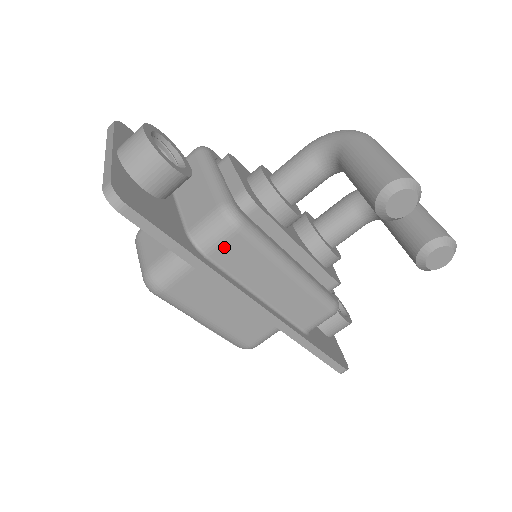
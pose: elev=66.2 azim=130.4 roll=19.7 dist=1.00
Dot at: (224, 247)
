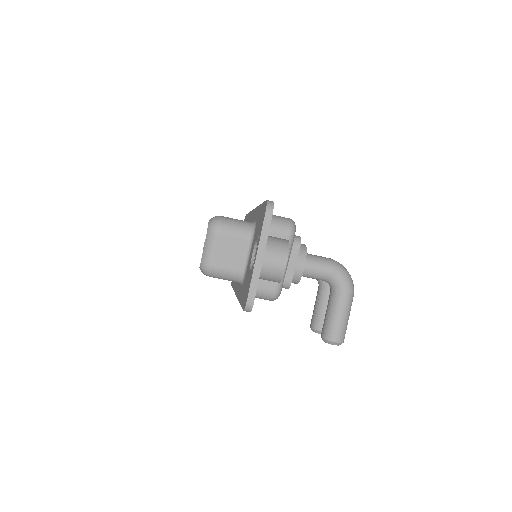
Dot at: occluded
